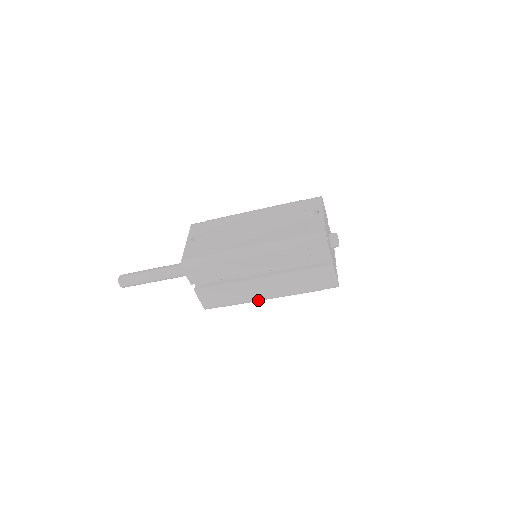
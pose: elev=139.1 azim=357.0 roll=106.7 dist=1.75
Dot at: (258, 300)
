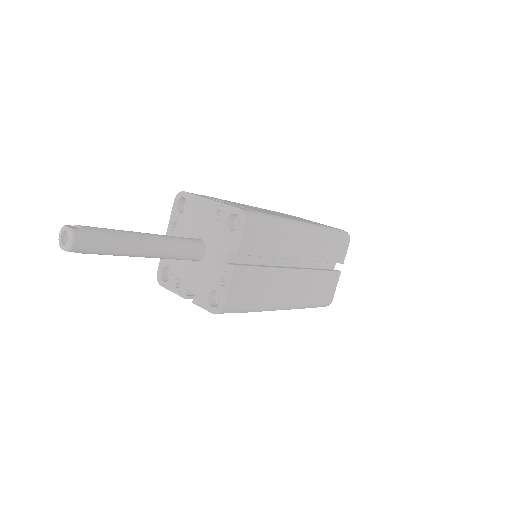
Dot at: (276, 307)
